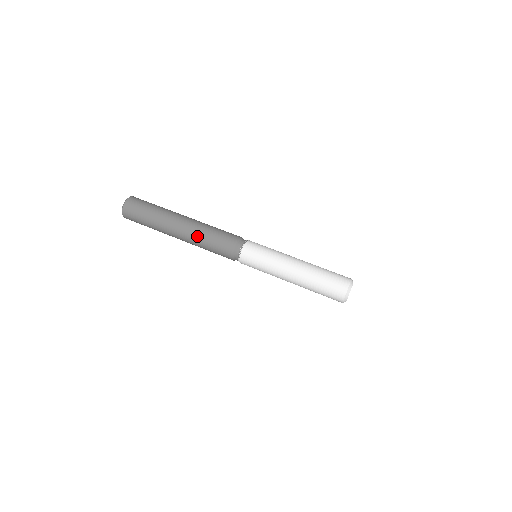
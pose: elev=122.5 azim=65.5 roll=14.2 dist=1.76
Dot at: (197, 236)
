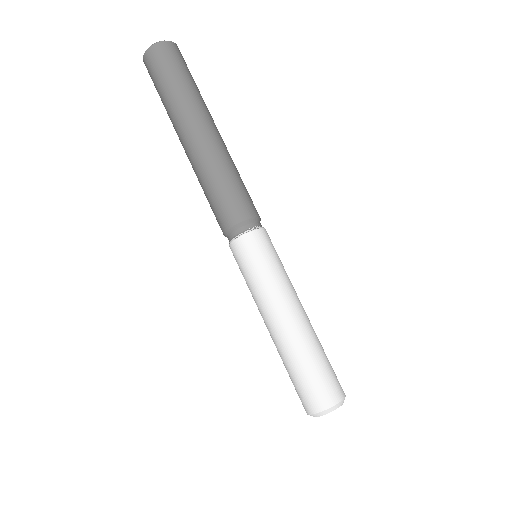
Dot at: (214, 161)
